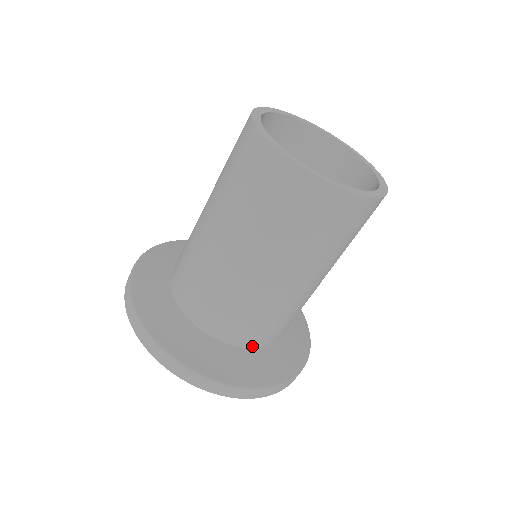
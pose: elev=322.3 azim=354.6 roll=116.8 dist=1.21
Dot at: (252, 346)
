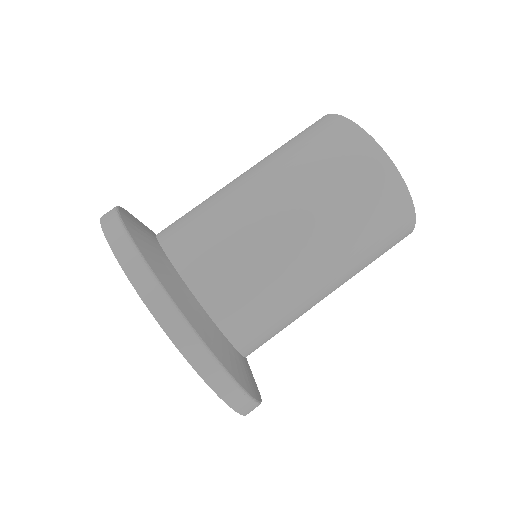
Dot at: occluded
